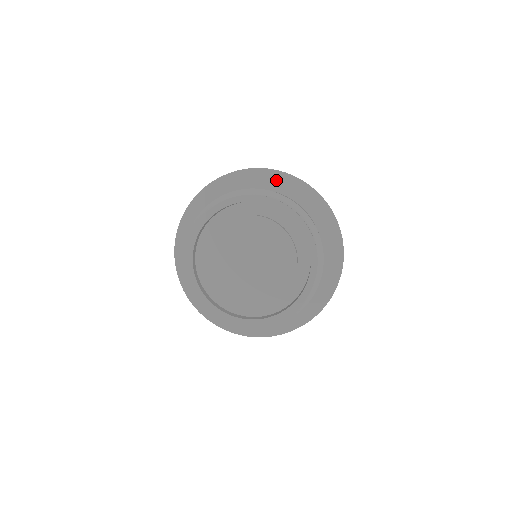
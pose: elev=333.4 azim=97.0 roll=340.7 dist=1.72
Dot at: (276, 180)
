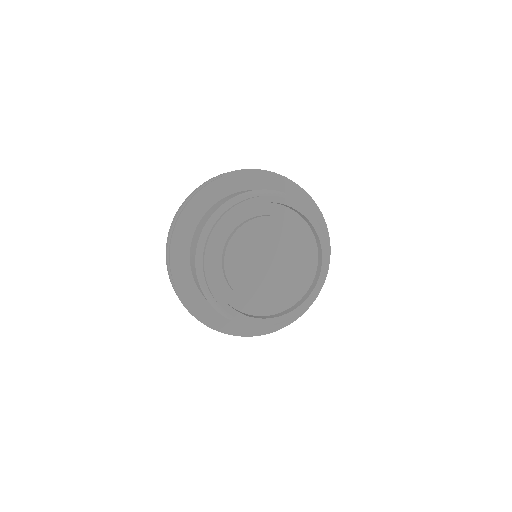
Dot at: (254, 178)
